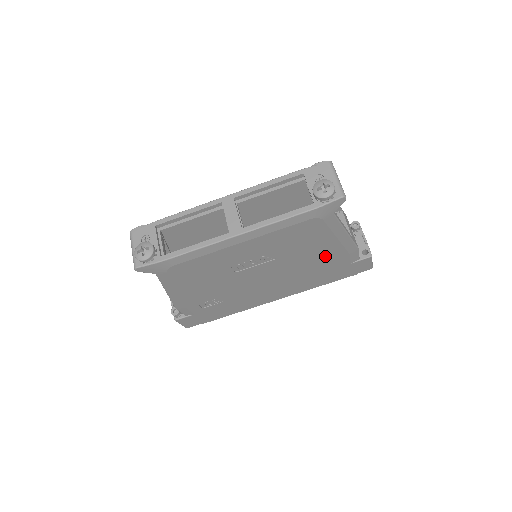
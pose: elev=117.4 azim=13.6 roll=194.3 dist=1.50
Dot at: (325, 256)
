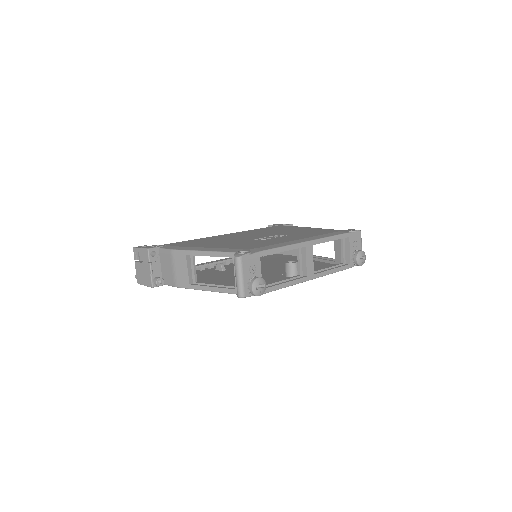
Dot at: occluded
